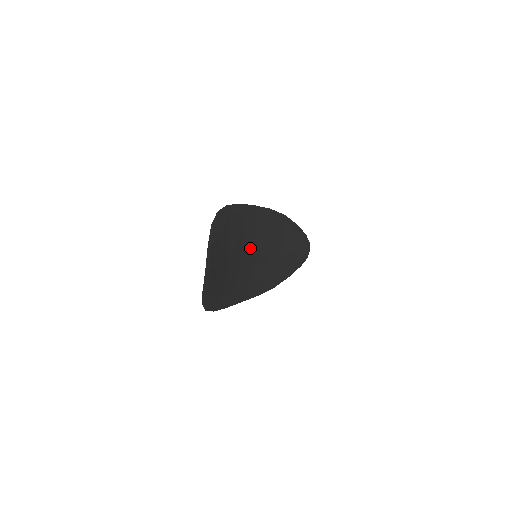
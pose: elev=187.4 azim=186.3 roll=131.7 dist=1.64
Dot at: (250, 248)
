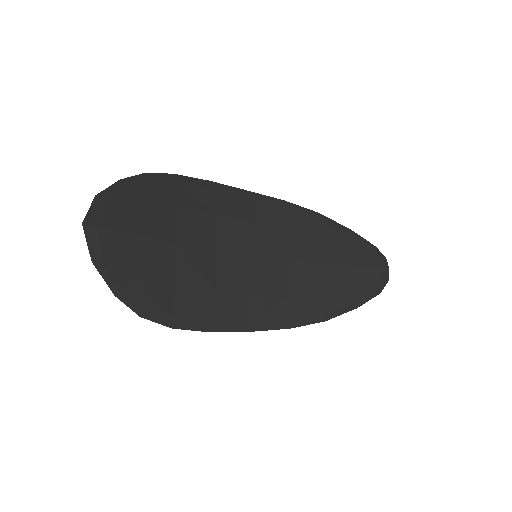
Dot at: (240, 242)
